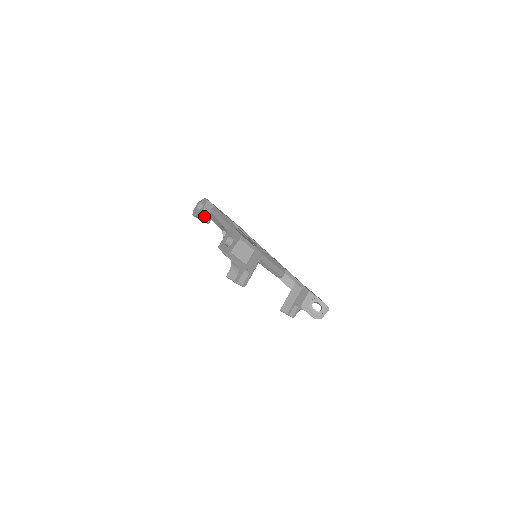
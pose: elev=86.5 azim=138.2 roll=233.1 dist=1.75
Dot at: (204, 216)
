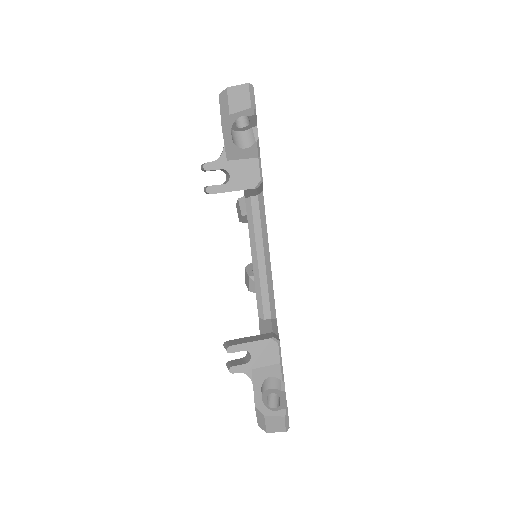
Dot at: (244, 202)
